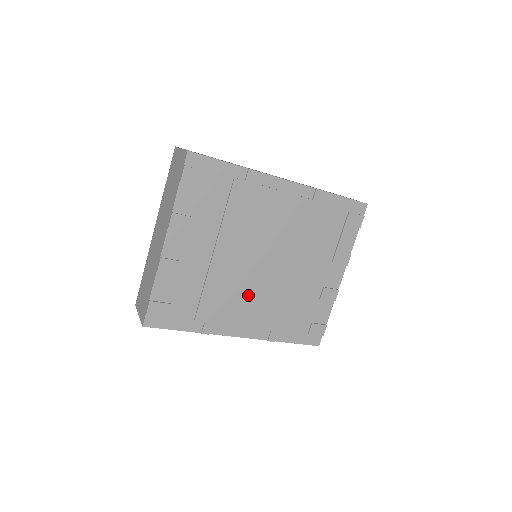
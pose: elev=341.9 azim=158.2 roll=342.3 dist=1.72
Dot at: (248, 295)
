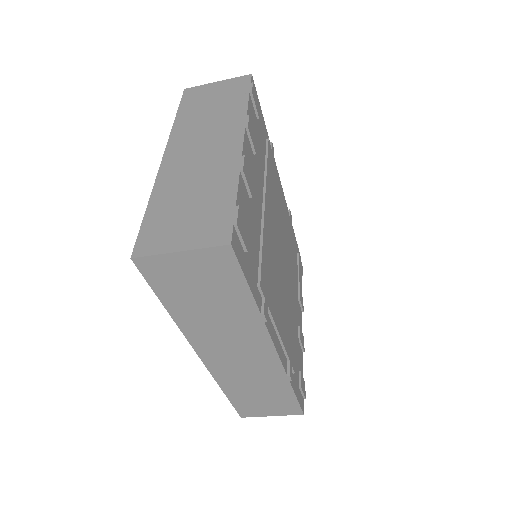
Dot at: (279, 287)
